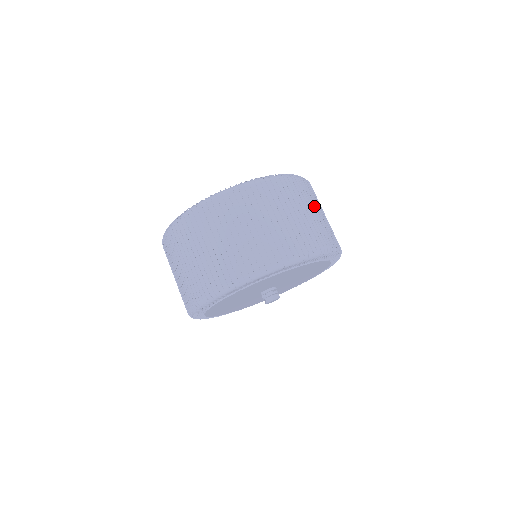
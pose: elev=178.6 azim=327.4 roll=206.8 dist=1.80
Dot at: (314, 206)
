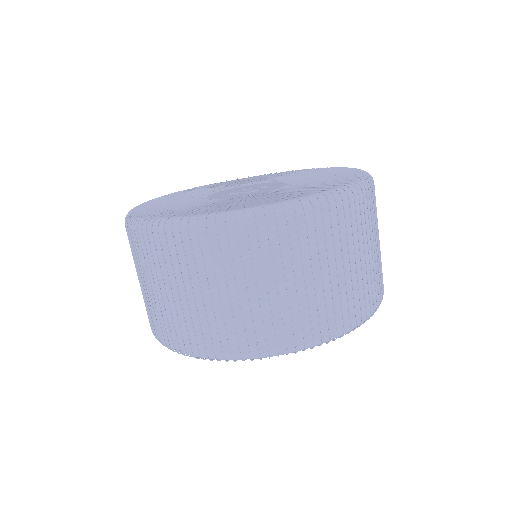
Dot at: occluded
